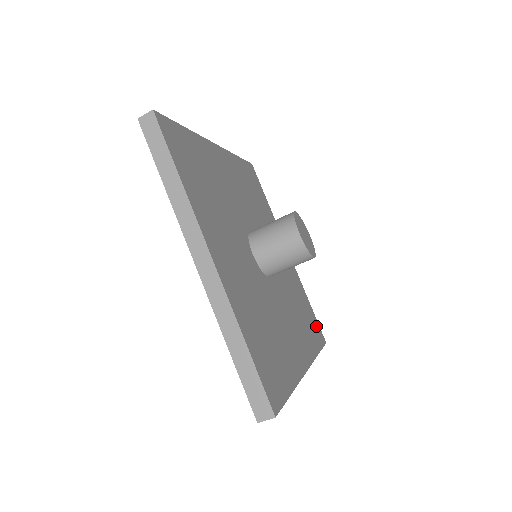
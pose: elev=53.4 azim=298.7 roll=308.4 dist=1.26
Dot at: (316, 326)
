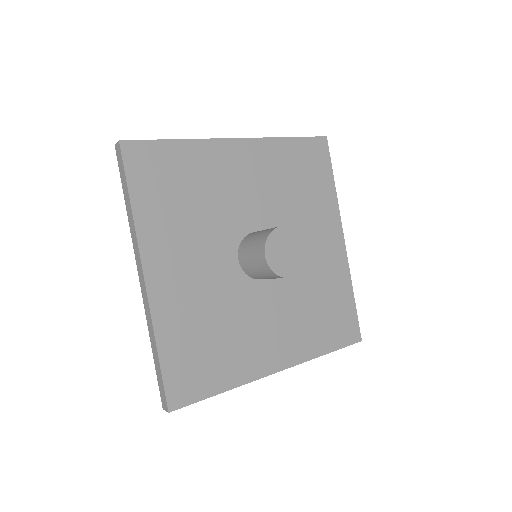
Dot at: (349, 323)
